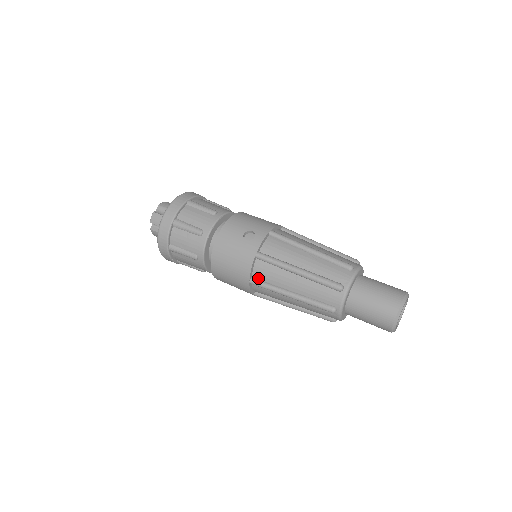
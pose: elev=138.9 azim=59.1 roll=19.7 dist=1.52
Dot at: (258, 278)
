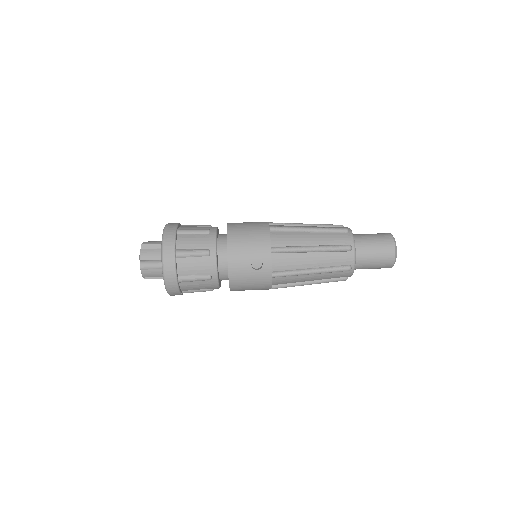
Dot at: (277, 284)
